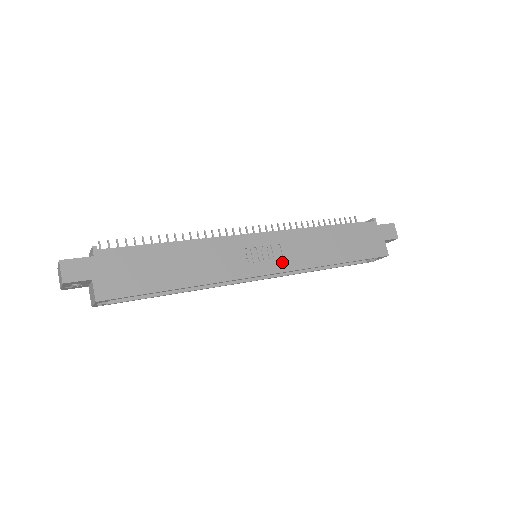
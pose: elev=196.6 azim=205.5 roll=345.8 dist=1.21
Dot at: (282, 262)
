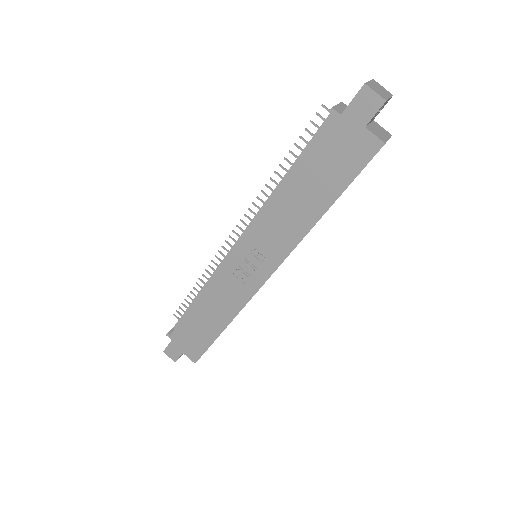
Dot at: (270, 259)
